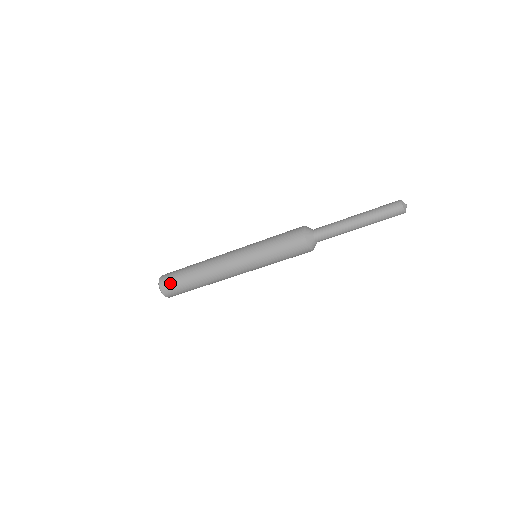
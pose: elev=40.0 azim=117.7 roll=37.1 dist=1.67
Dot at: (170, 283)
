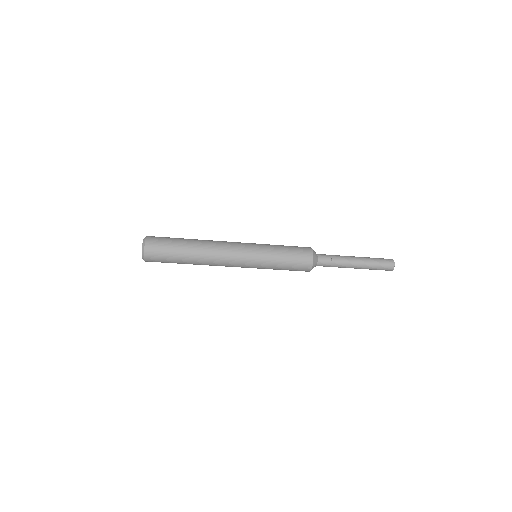
Dot at: (160, 244)
